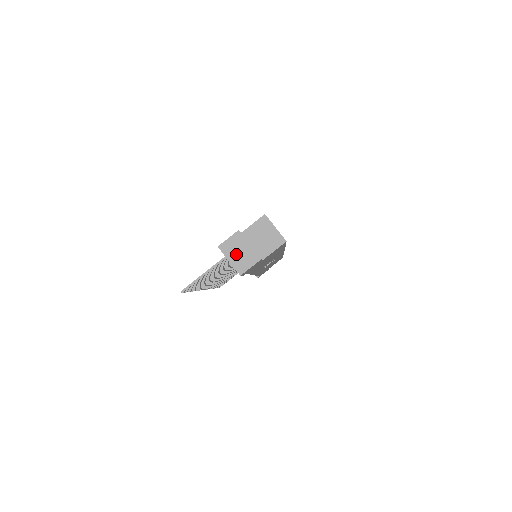
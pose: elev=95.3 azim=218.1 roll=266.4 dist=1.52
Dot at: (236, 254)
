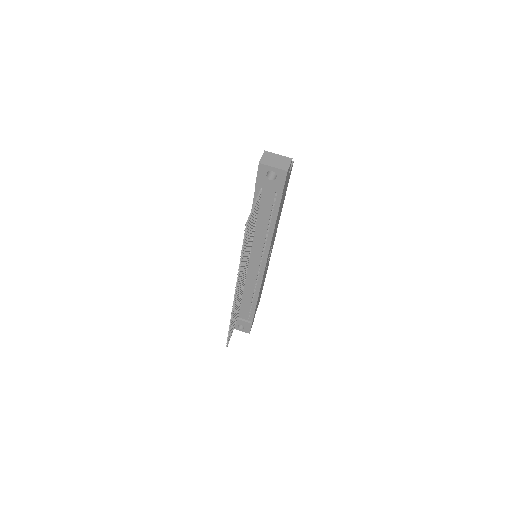
Dot at: (274, 162)
